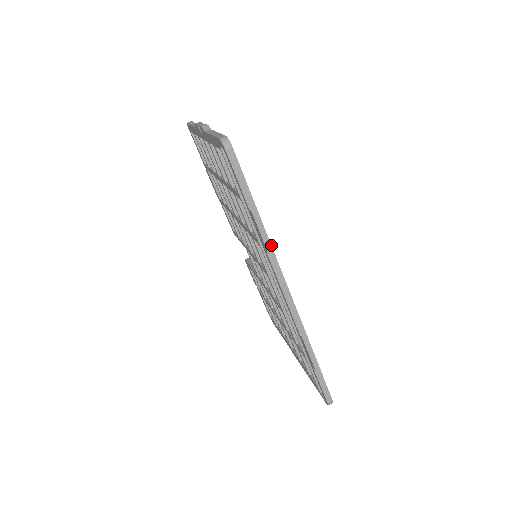
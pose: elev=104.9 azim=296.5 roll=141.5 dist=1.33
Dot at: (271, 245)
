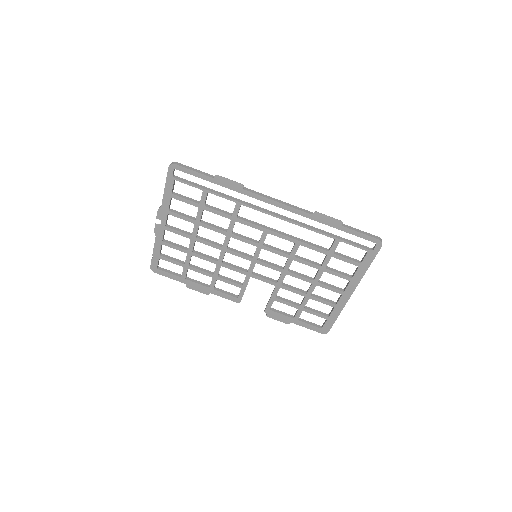
Dot at: (242, 187)
